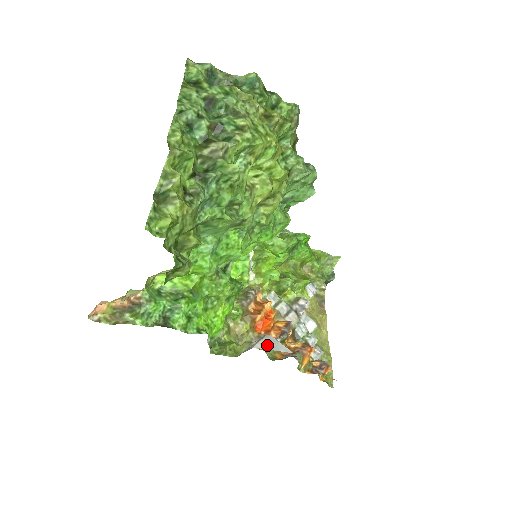
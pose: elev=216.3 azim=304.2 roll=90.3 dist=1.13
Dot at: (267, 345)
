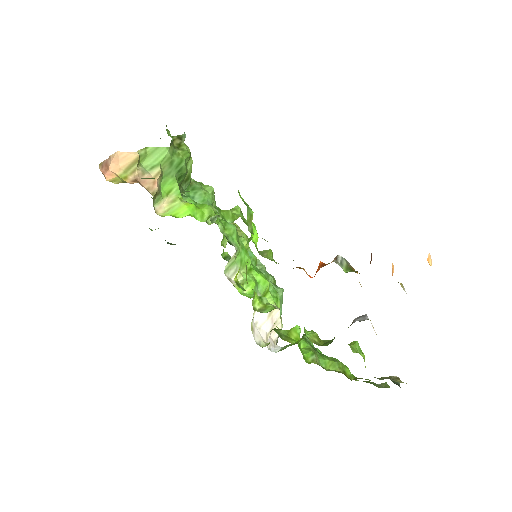
Dot at: occluded
